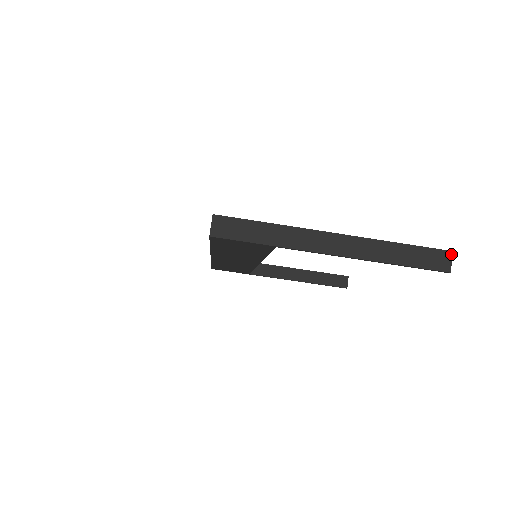
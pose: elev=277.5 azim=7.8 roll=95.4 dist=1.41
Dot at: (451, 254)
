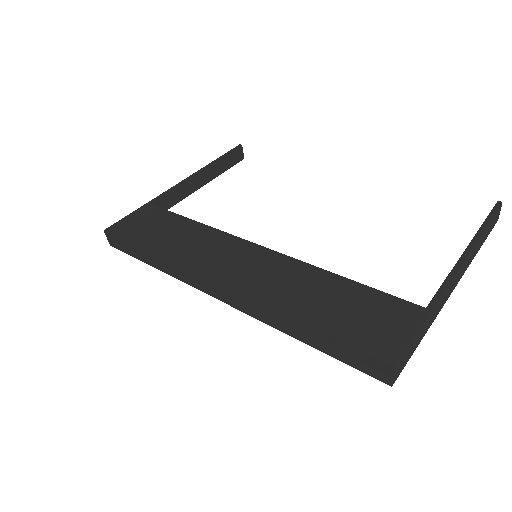
Dot at: (501, 205)
